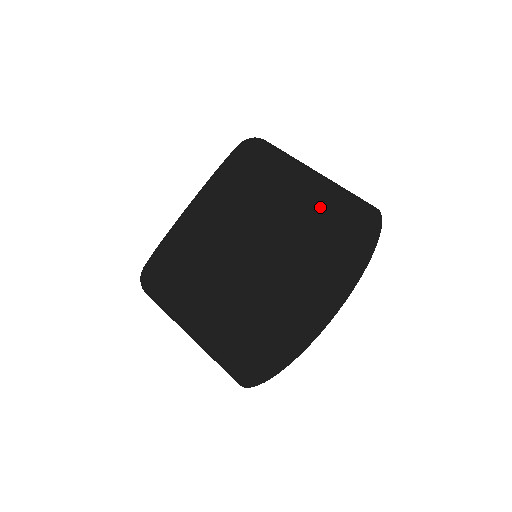
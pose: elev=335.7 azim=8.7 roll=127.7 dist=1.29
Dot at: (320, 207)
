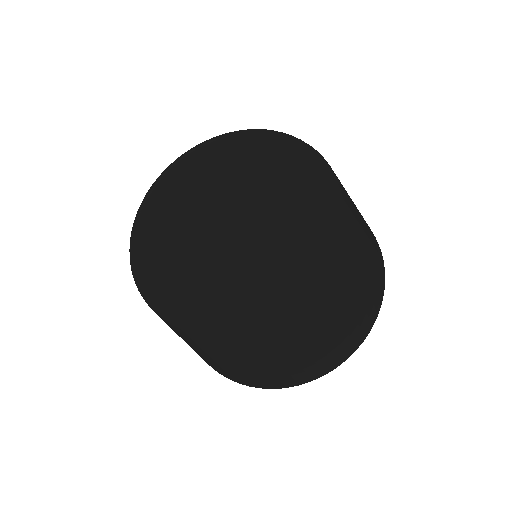
Dot at: (363, 287)
